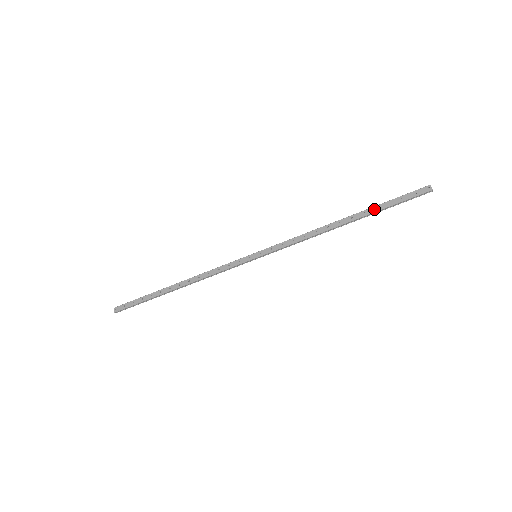
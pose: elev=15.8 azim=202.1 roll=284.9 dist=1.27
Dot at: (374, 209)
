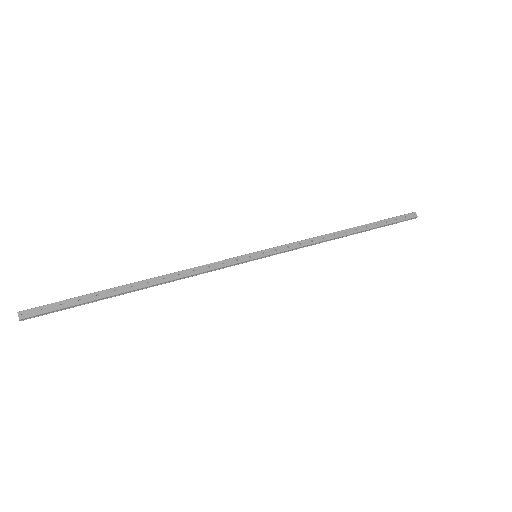
Dot at: (374, 225)
